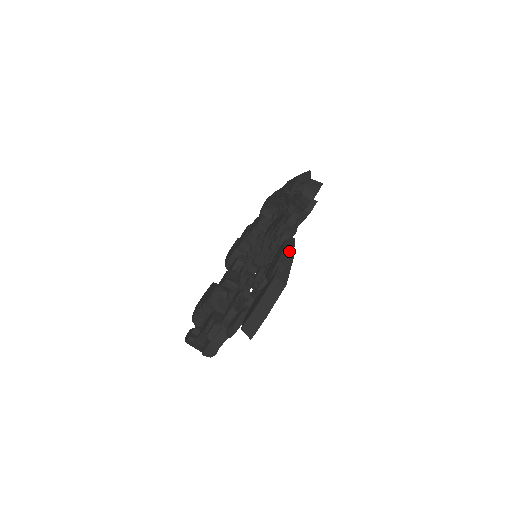
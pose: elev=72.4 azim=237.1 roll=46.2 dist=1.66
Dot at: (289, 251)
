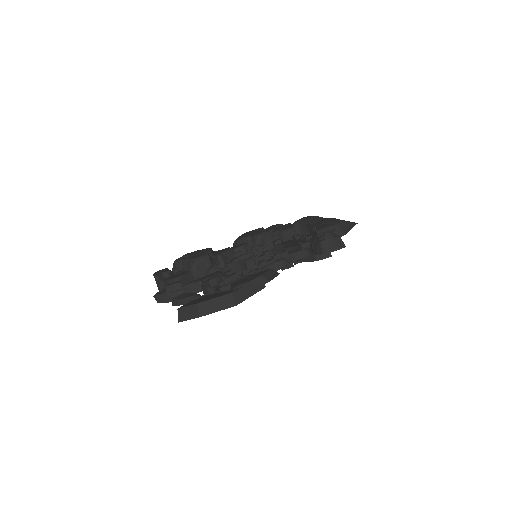
Dot at: (262, 281)
